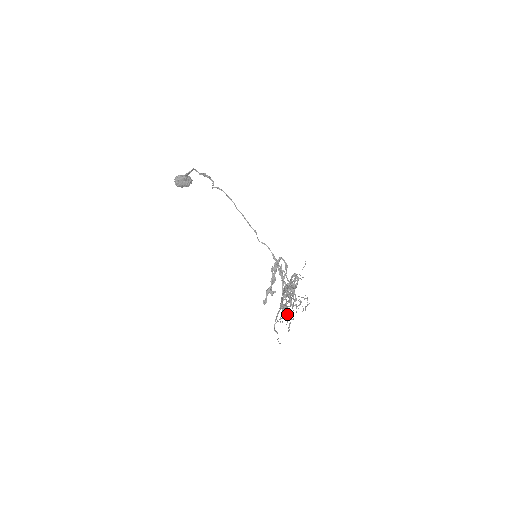
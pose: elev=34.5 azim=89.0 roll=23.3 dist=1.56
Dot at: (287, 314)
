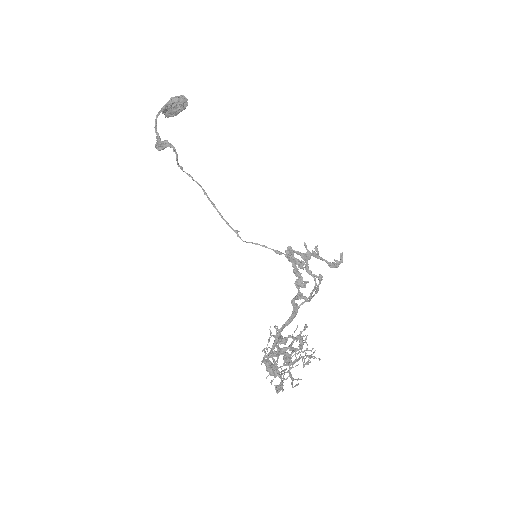
Dot at: (281, 378)
